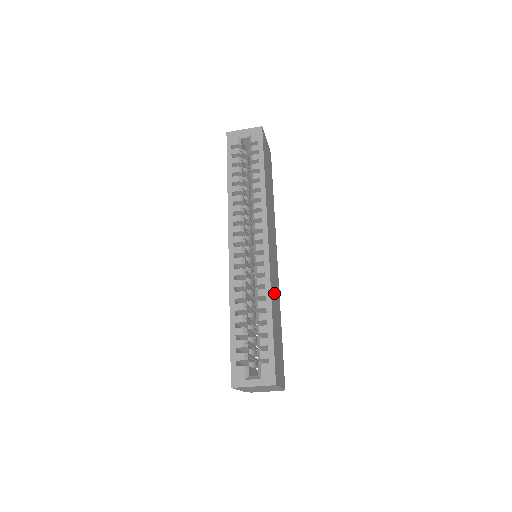
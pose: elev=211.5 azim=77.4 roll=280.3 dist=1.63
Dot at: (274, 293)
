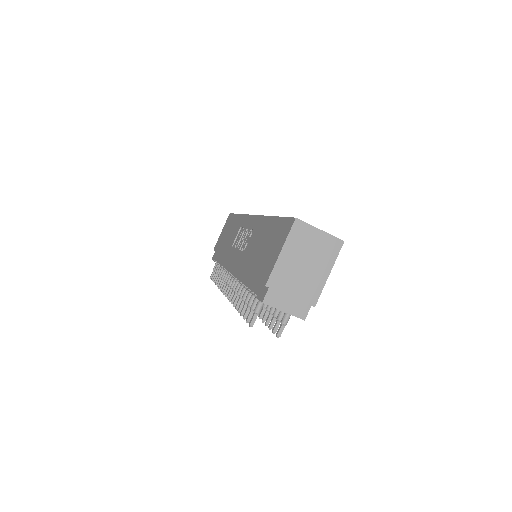
Dot at: occluded
